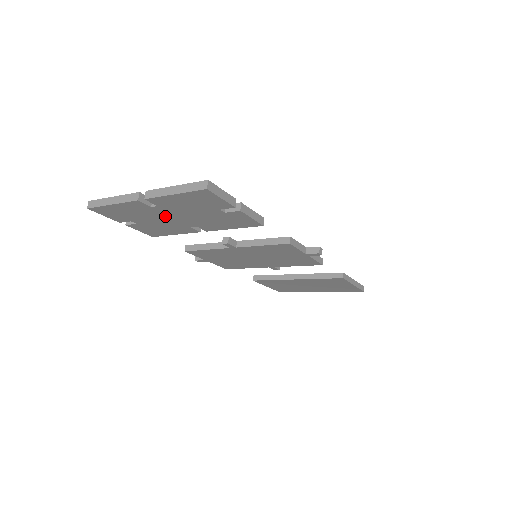
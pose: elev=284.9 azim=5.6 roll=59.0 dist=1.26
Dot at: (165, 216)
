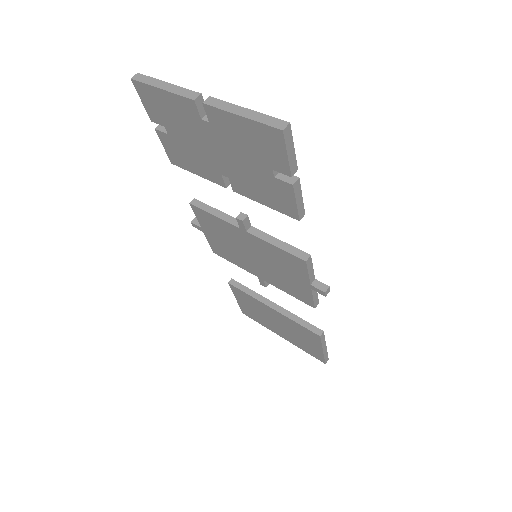
Dot at: (206, 142)
